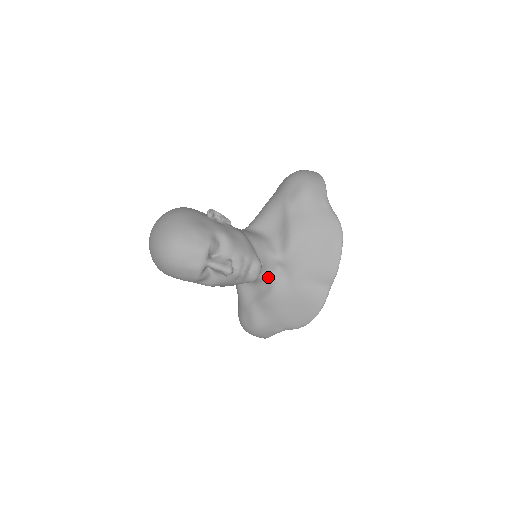
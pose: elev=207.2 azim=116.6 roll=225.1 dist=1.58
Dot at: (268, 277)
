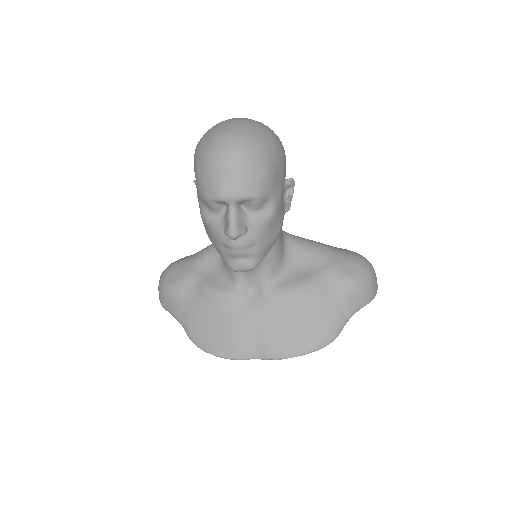
Dot at: (238, 281)
